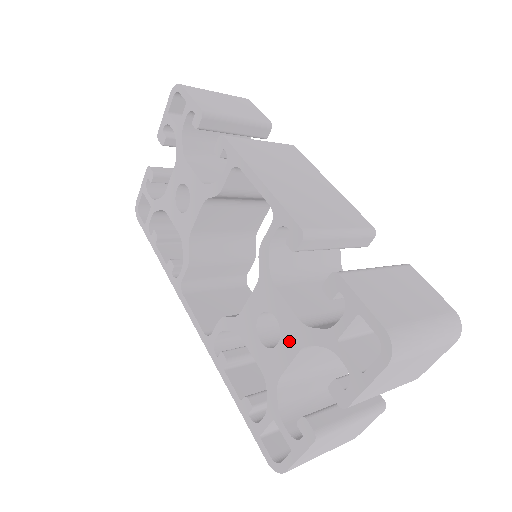
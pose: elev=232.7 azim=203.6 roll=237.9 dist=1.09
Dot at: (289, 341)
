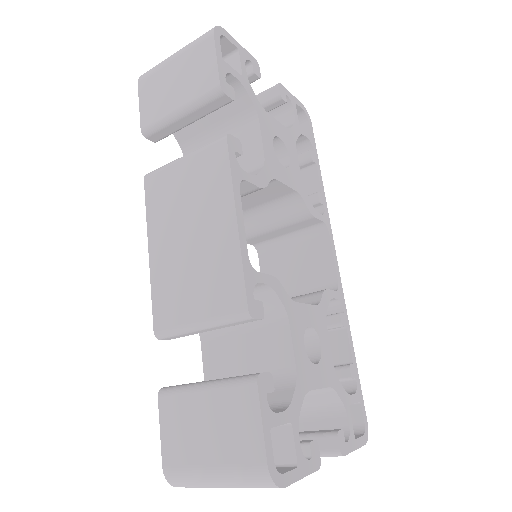
Dot at: occluded
